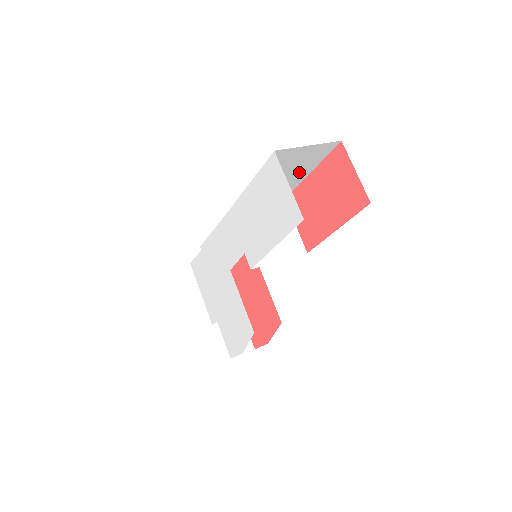
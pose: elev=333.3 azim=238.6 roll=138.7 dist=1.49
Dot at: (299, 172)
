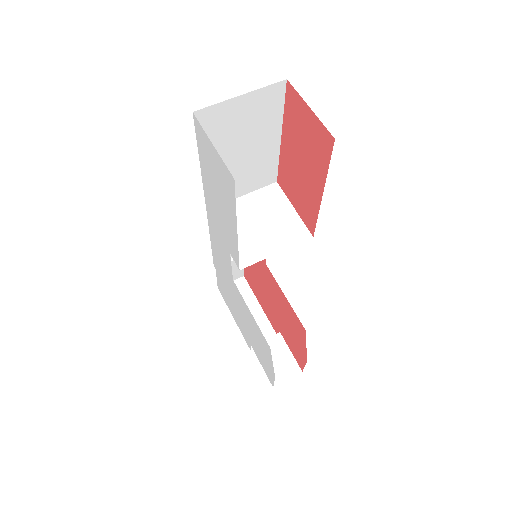
Dot at: (263, 139)
